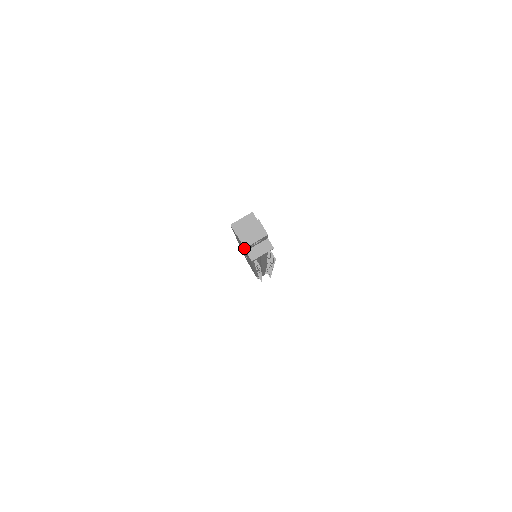
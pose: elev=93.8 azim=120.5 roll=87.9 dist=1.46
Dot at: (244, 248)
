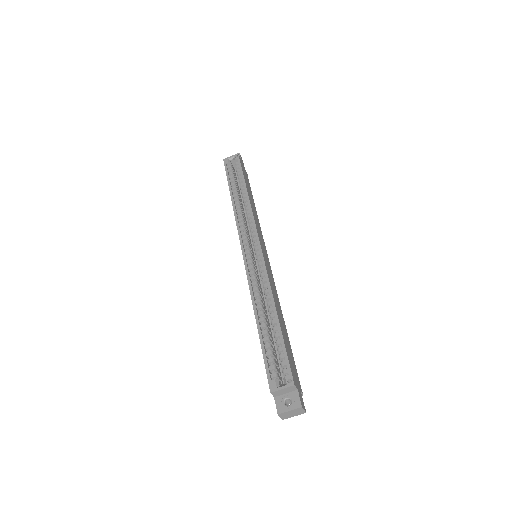
Dot at: occluded
